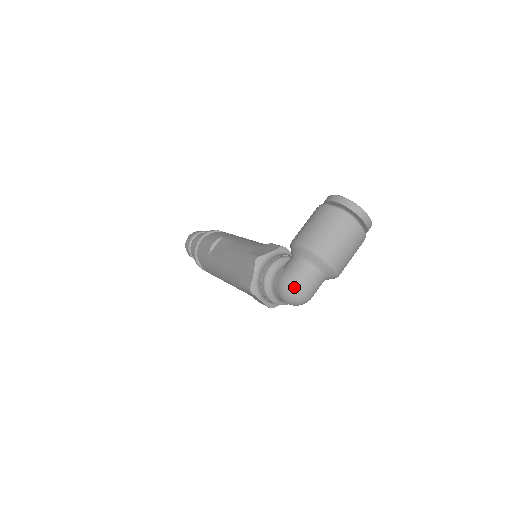
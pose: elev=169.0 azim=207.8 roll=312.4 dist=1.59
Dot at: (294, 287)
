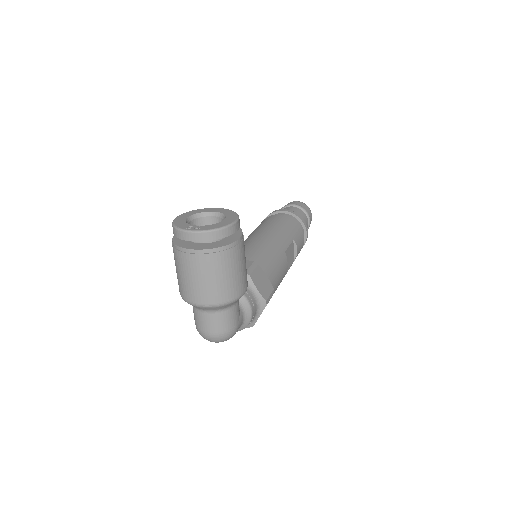
Dot at: (199, 333)
